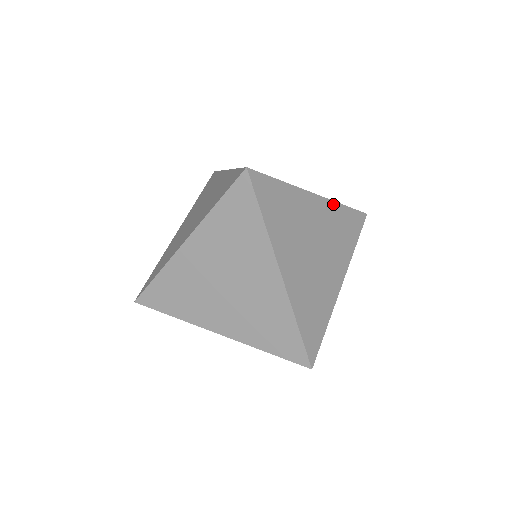
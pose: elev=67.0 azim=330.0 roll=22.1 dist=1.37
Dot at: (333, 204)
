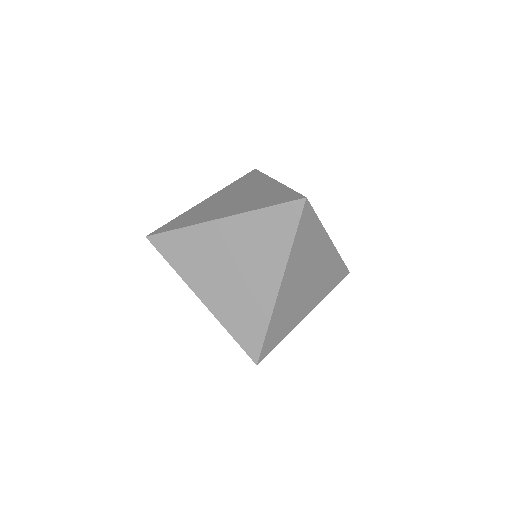
Dot at: (246, 216)
